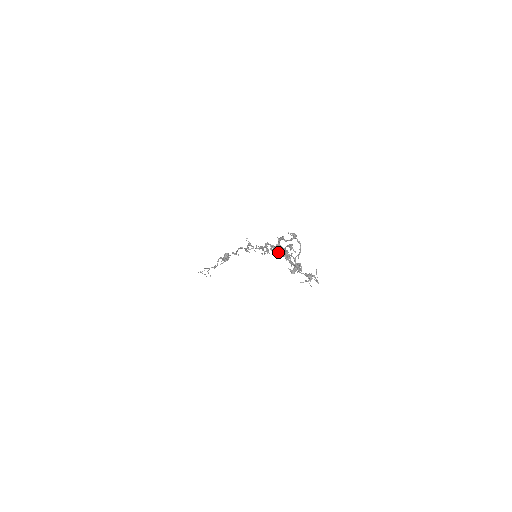
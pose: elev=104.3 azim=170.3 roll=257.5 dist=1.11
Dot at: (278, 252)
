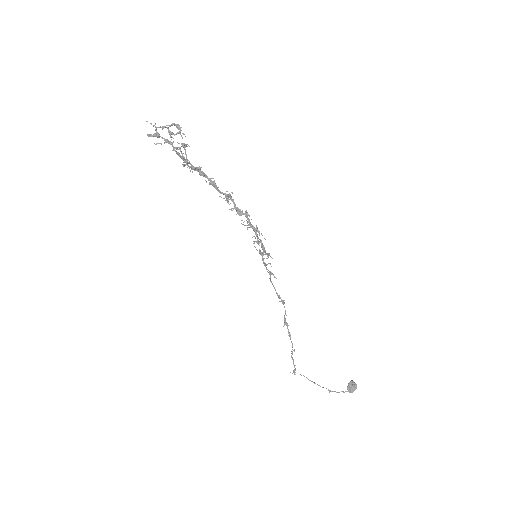
Dot at: (239, 213)
